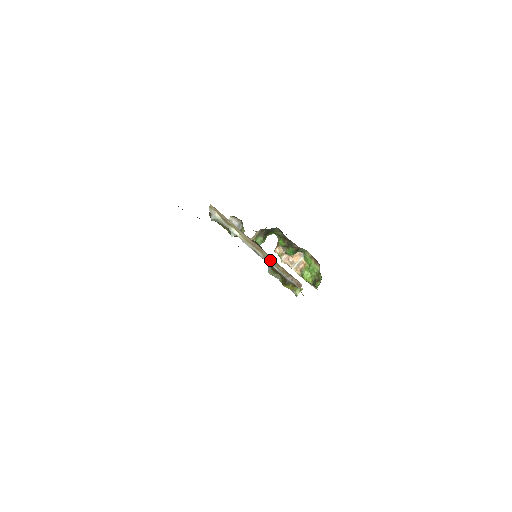
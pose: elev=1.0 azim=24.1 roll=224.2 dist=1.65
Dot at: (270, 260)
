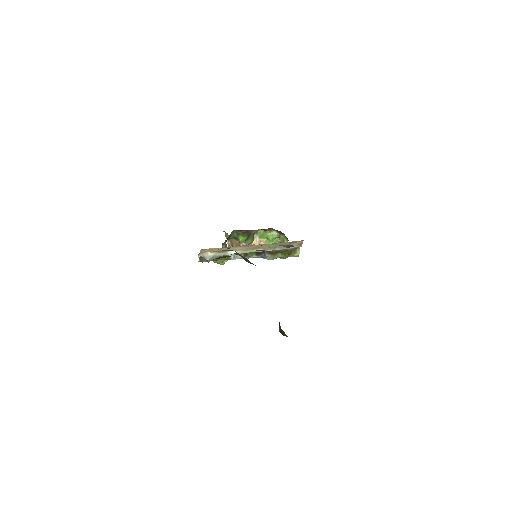
Dot at: (270, 247)
